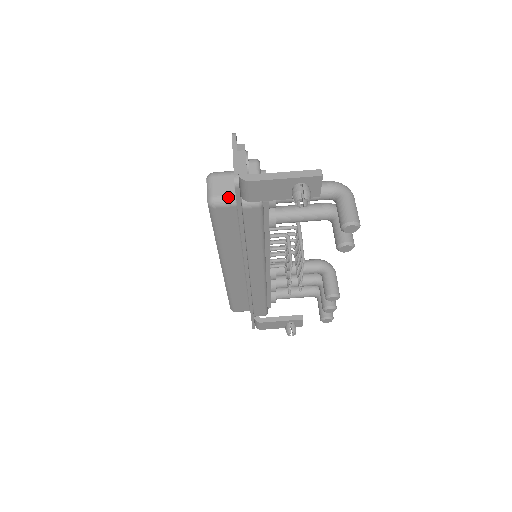
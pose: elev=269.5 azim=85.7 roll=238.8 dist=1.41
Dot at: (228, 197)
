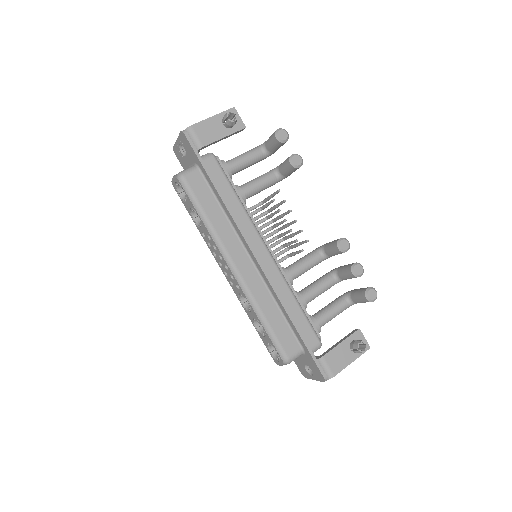
Dot at: (190, 168)
